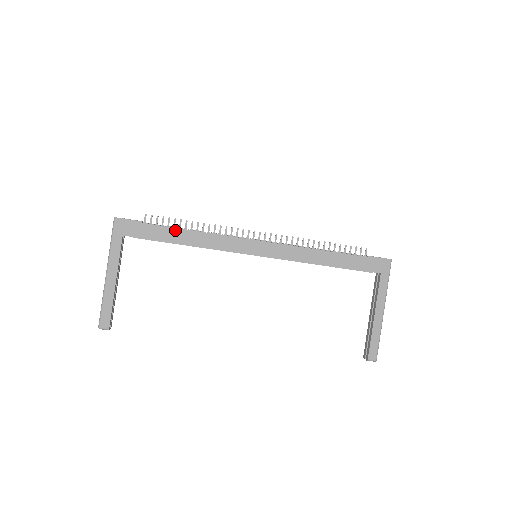
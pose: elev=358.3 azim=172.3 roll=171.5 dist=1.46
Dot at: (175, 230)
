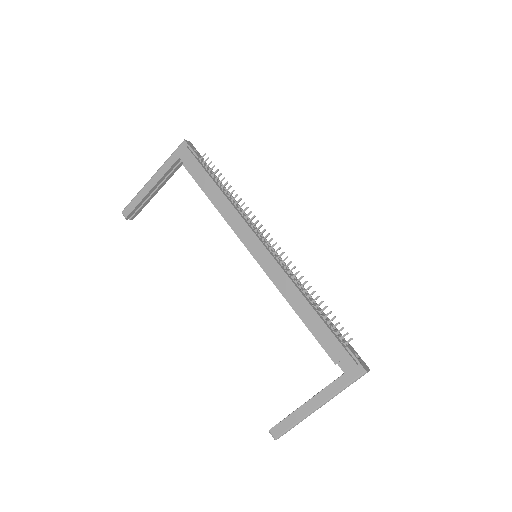
Dot at: (212, 182)
